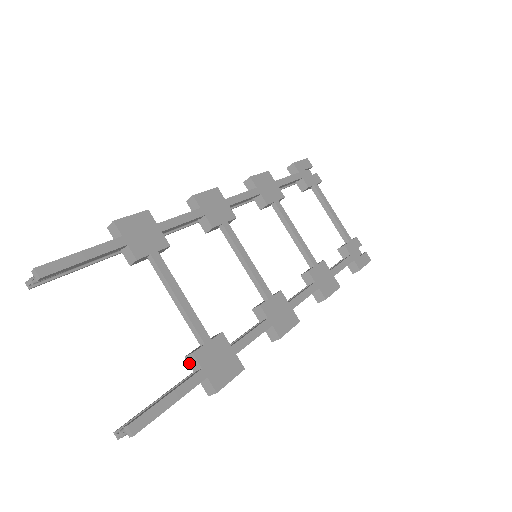
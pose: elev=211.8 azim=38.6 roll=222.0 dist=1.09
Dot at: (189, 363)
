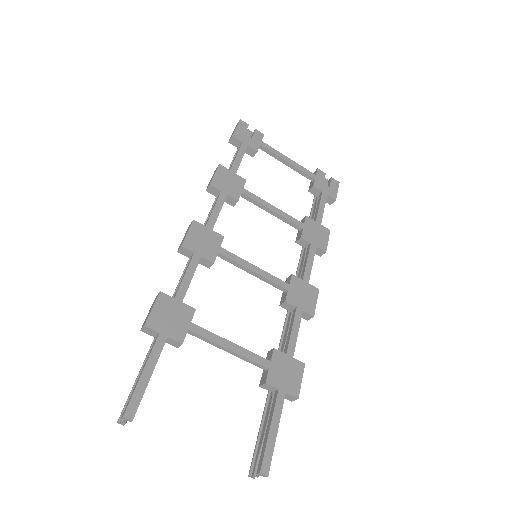
Dot at: occluded
